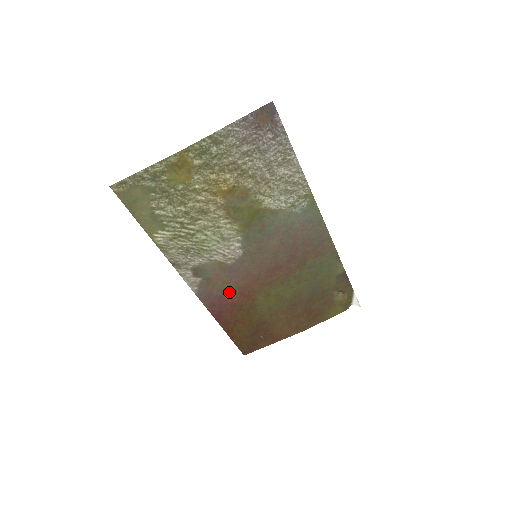
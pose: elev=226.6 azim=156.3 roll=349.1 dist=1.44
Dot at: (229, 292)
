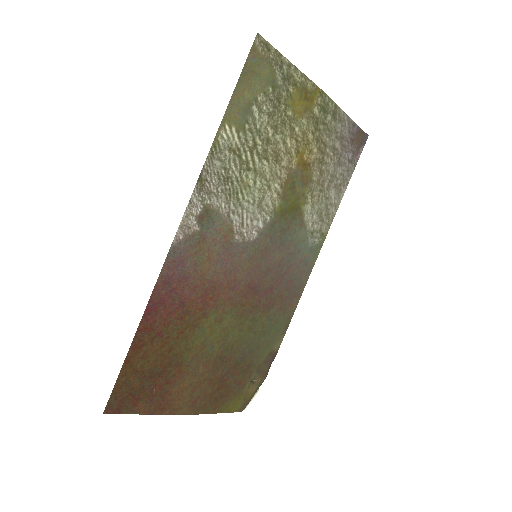
Dot at: (198, 279)
